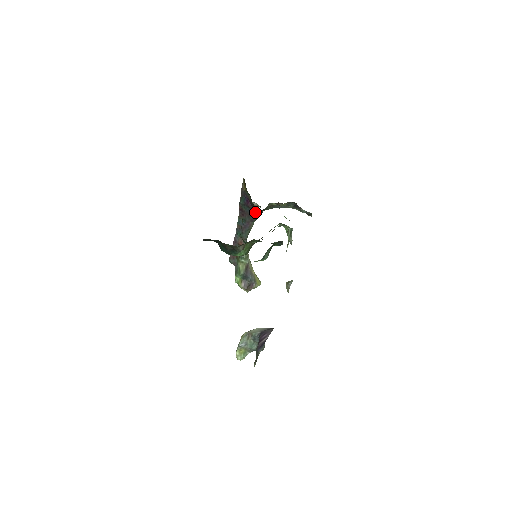
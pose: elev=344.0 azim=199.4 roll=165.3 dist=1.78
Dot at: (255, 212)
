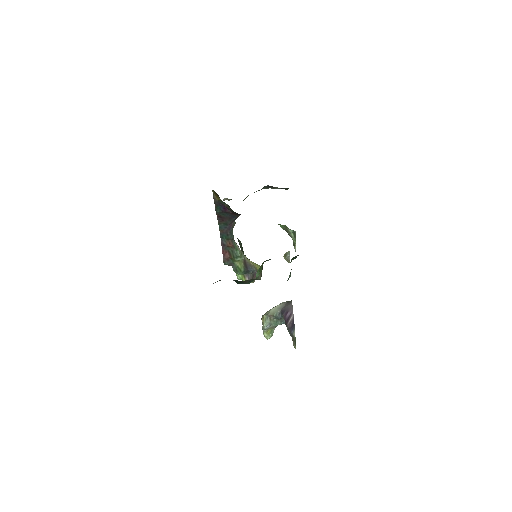
Dot at: (236, 215)
